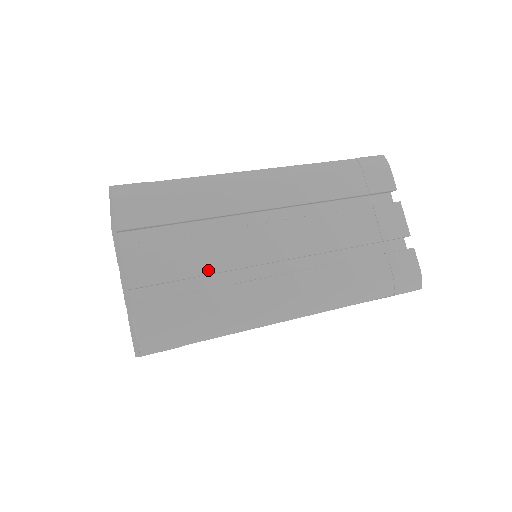
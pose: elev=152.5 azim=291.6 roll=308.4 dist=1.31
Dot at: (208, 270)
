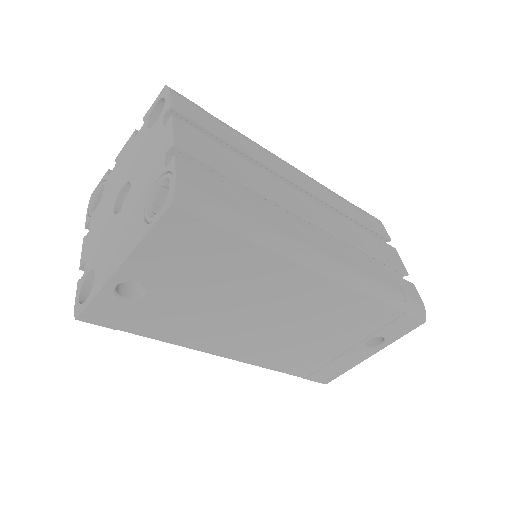
Dot at: (249, 184)
